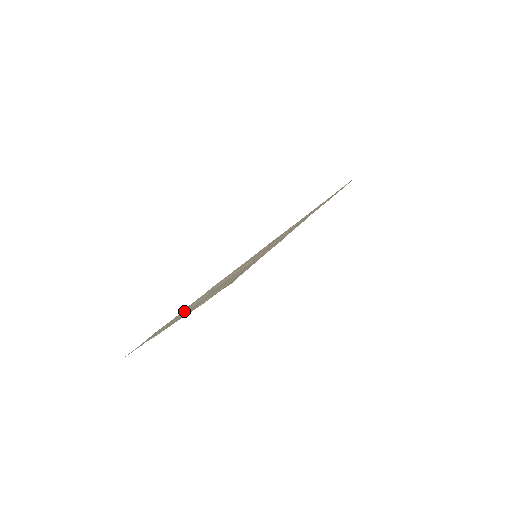
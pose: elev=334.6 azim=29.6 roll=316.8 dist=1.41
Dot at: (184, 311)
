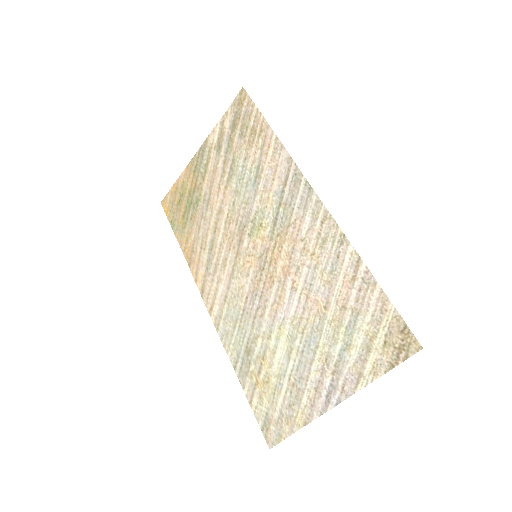
Dot at: (274, 367)
